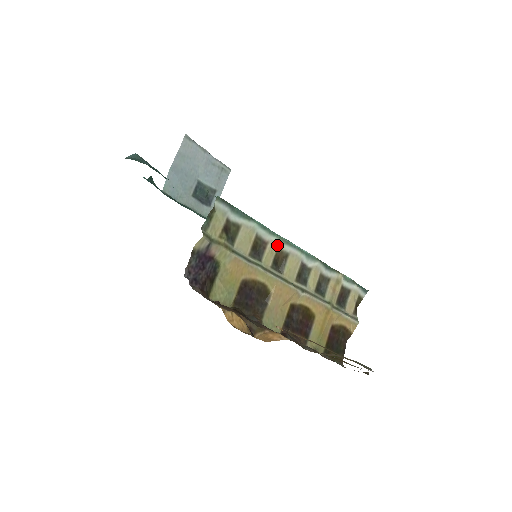
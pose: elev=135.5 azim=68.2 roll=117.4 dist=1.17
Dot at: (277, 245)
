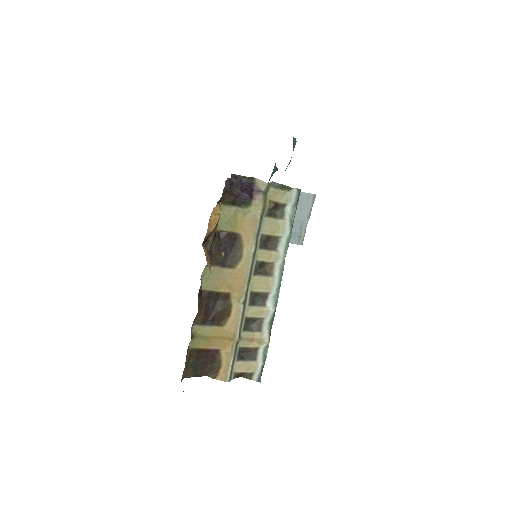
Dot at: (277, 261)
